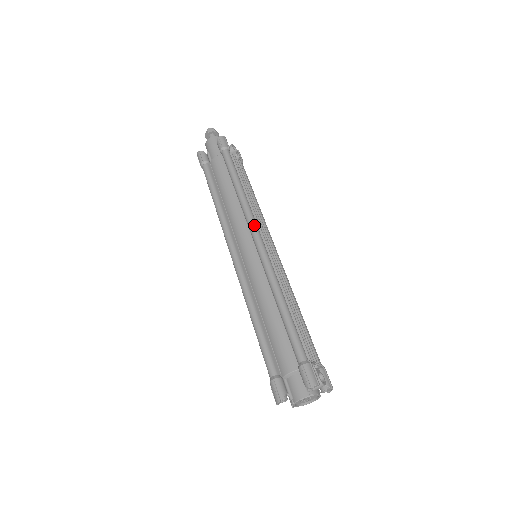
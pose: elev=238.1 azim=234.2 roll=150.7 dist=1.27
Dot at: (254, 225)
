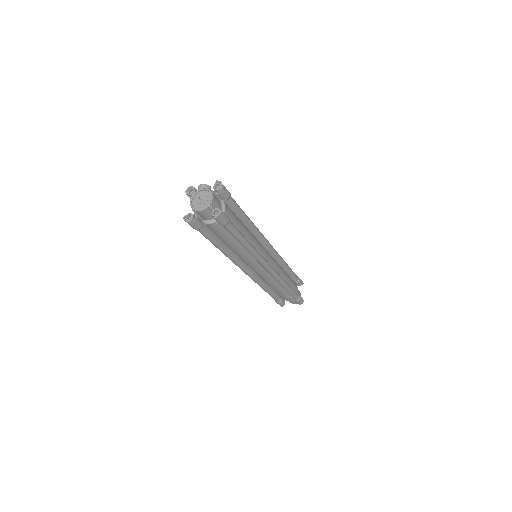
Dot at: occluded
